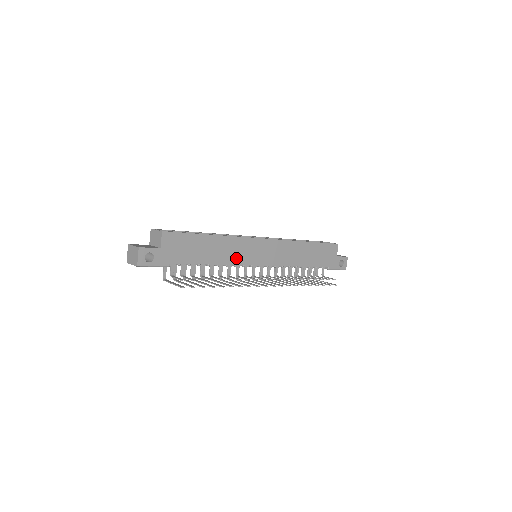
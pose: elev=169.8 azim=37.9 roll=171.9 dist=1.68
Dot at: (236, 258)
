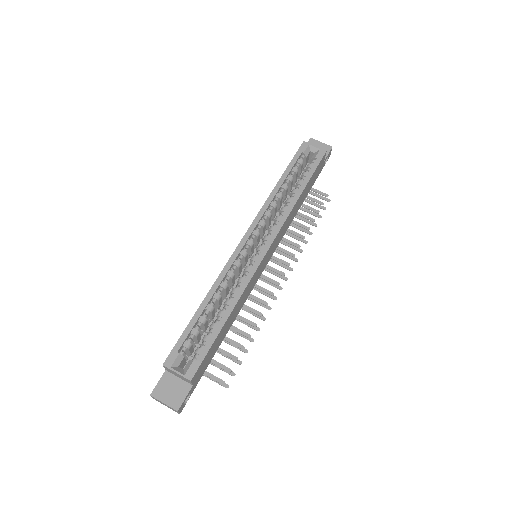
Dot at: (248, 294)
